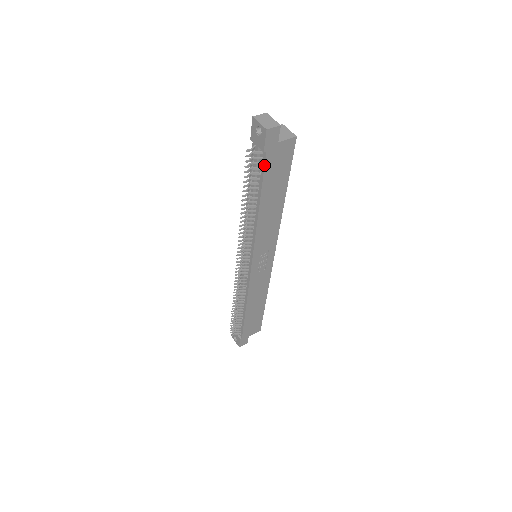
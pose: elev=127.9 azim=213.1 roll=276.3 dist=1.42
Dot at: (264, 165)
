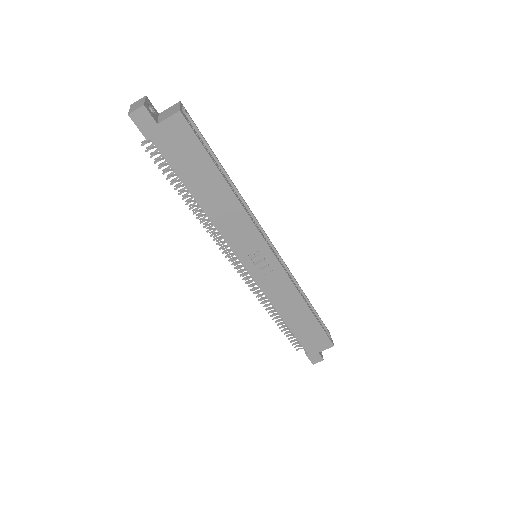
Dot at: (161, 153)
